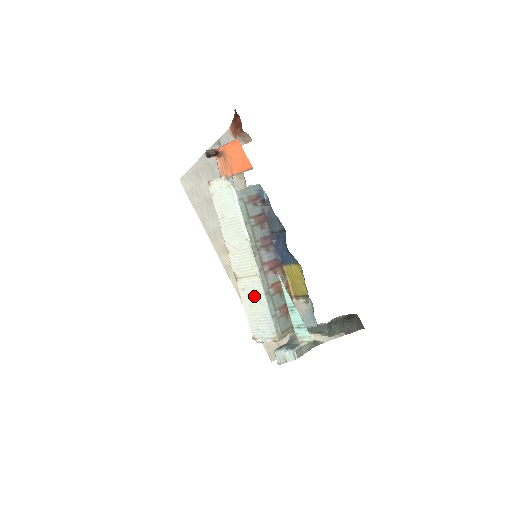
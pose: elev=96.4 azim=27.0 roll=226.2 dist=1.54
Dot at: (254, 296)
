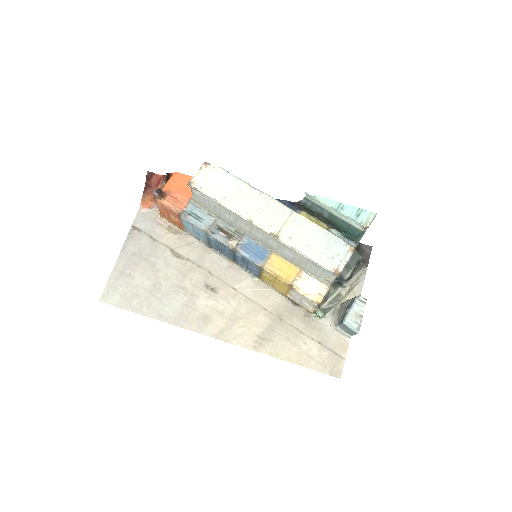
Dot at: (304, 232)
